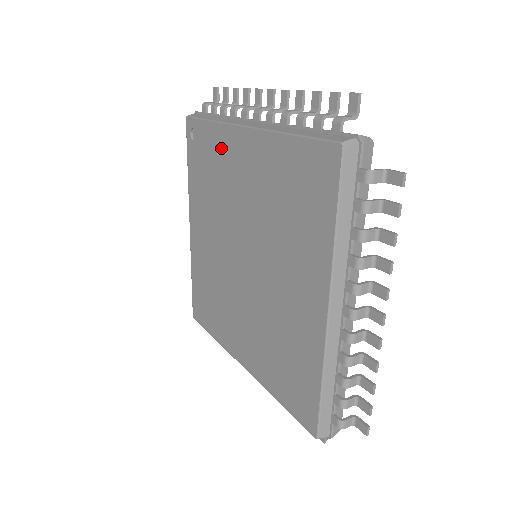
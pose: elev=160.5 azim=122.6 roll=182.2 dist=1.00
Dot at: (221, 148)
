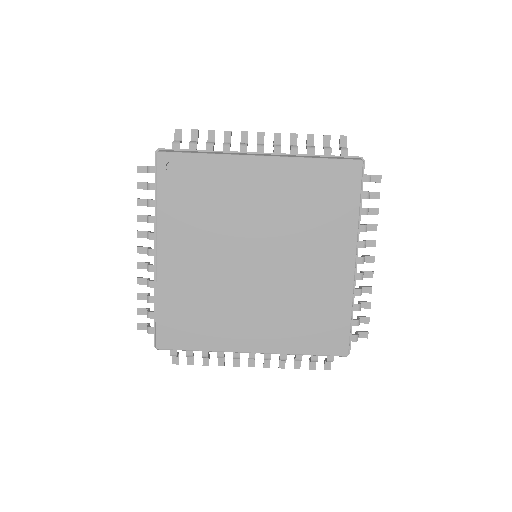
Dot at: (224, 175)
